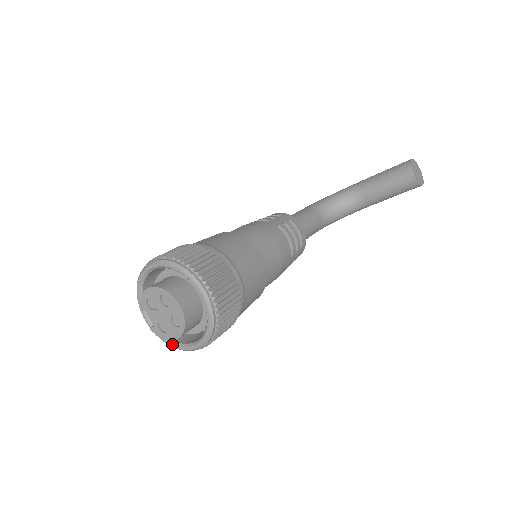
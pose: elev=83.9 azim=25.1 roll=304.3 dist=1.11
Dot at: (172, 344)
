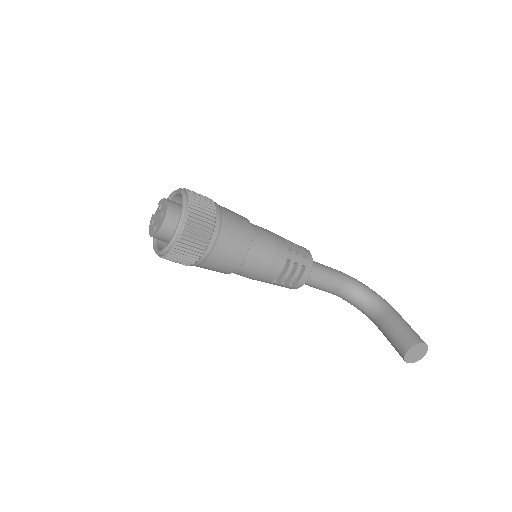
Dot at: occluded
